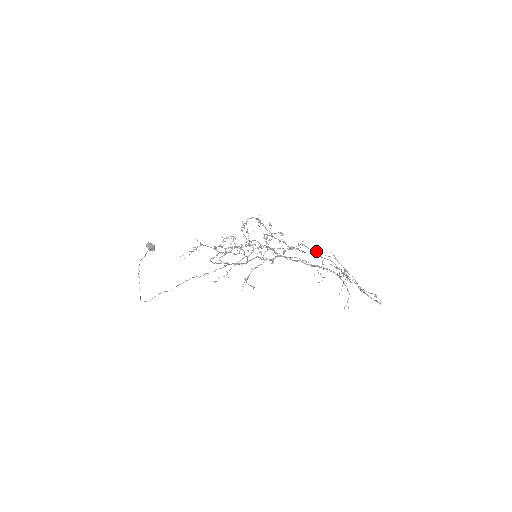
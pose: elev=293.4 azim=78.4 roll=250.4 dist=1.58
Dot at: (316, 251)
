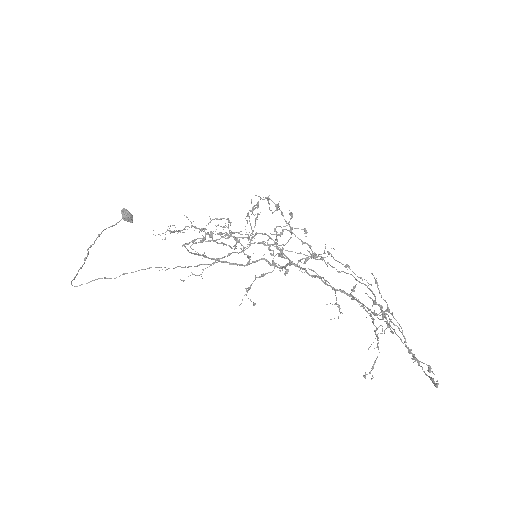
Dot at: (344, 266)
